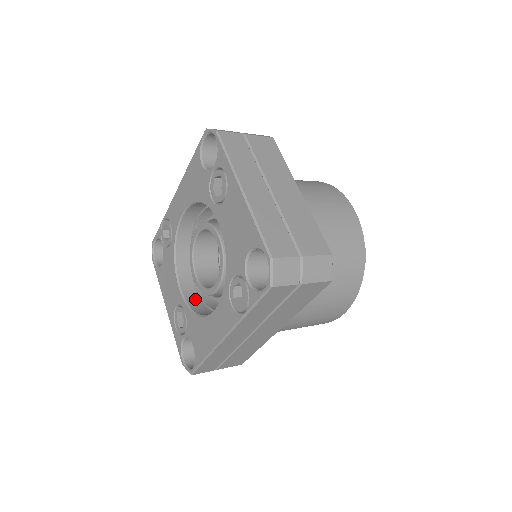
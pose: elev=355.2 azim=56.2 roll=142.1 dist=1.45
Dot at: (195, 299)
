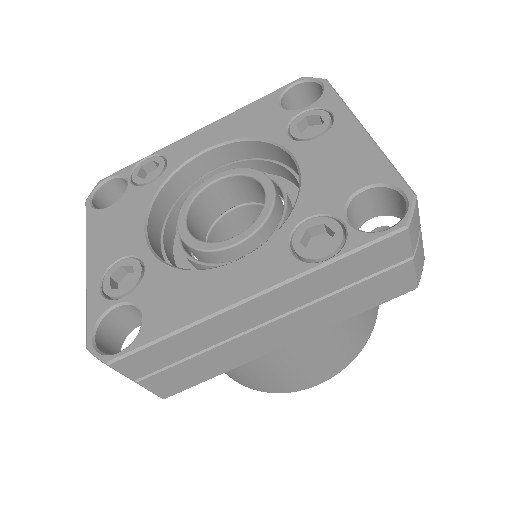
Dot at: (162, 259)
